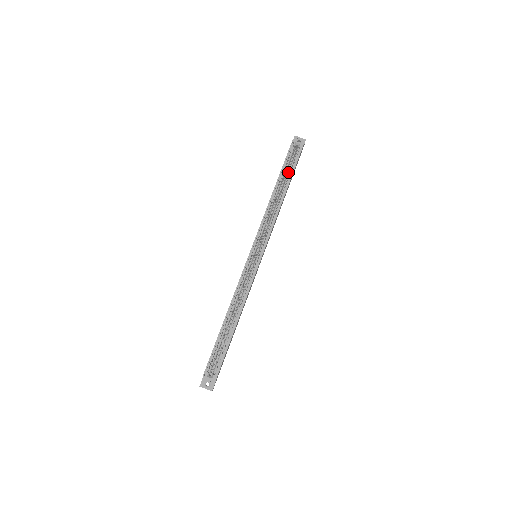
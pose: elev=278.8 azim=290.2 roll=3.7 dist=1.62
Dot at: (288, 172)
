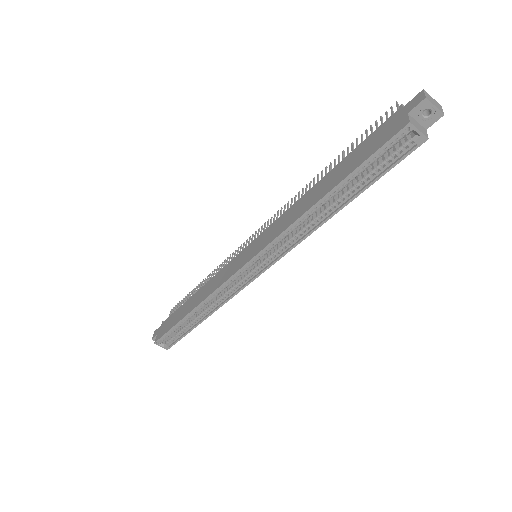
Dot at: (364, 177)
